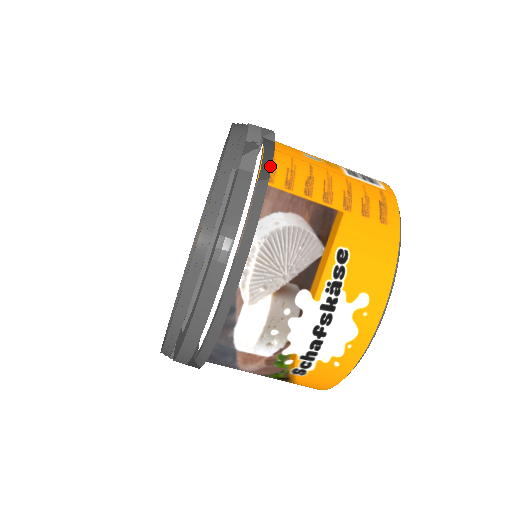
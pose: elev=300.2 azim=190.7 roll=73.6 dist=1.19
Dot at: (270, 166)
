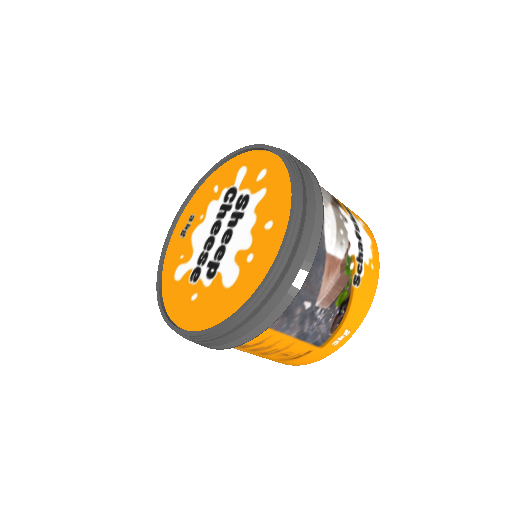
Dot at: occluded
